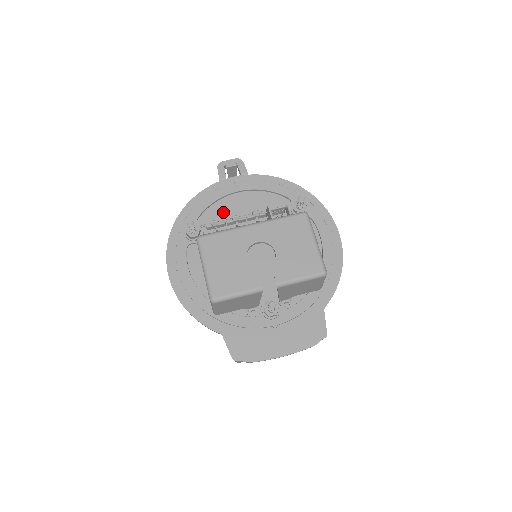
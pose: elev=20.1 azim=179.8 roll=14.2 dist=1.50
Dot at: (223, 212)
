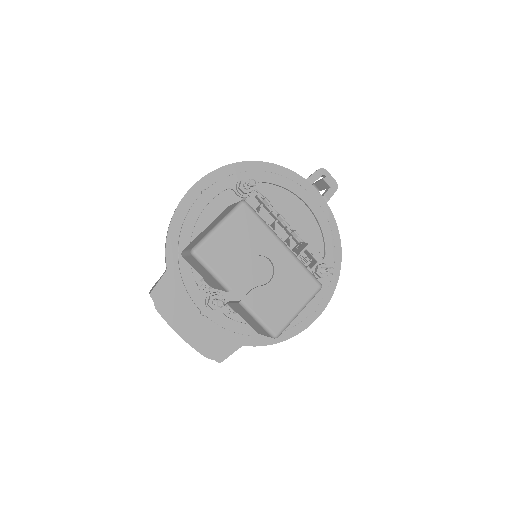
Dot at: (280, 201)
